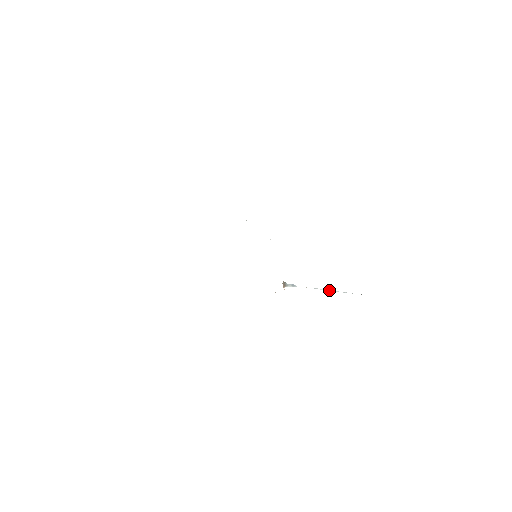
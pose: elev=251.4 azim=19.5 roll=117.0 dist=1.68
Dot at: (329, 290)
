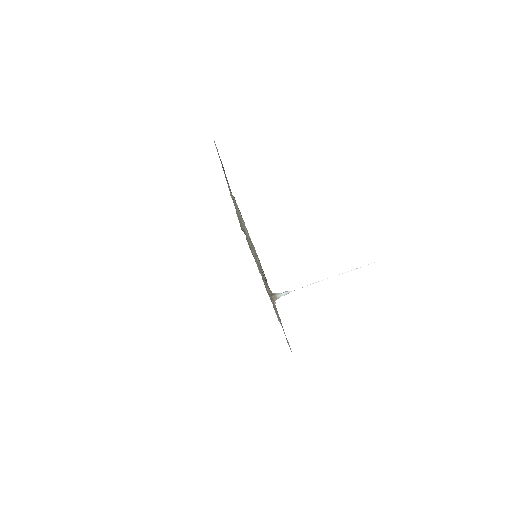
Dot at: occluded
